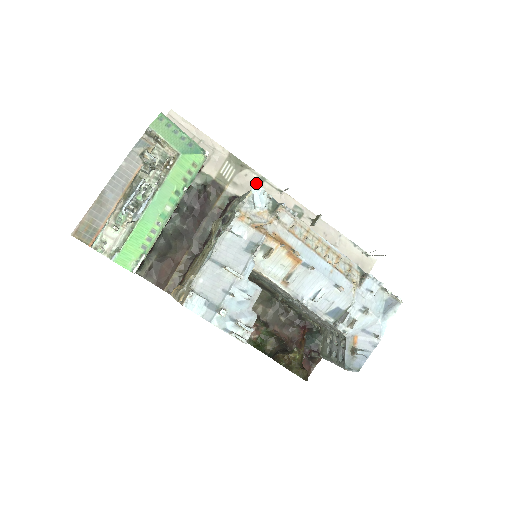
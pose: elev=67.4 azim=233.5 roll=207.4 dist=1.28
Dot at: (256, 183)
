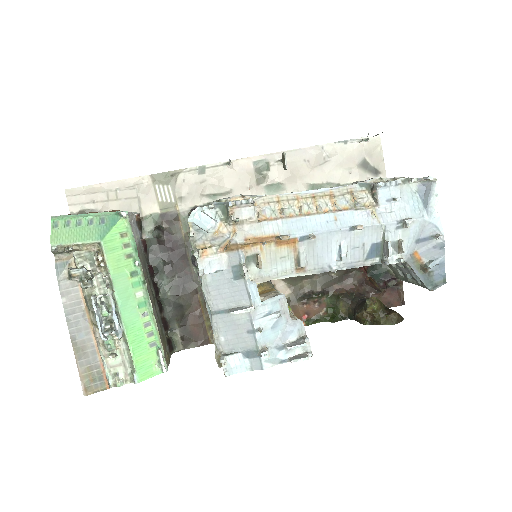
Dot at: (199, 179)
